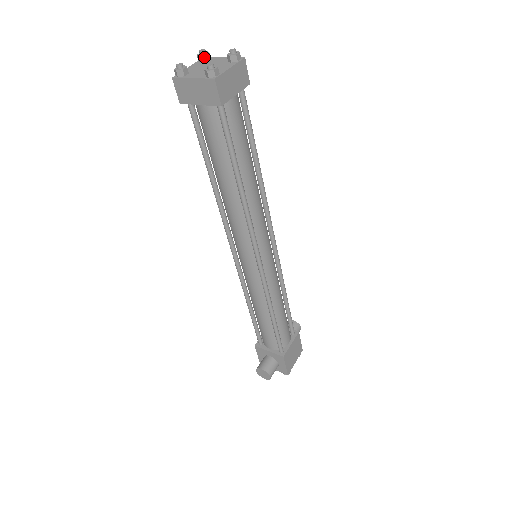
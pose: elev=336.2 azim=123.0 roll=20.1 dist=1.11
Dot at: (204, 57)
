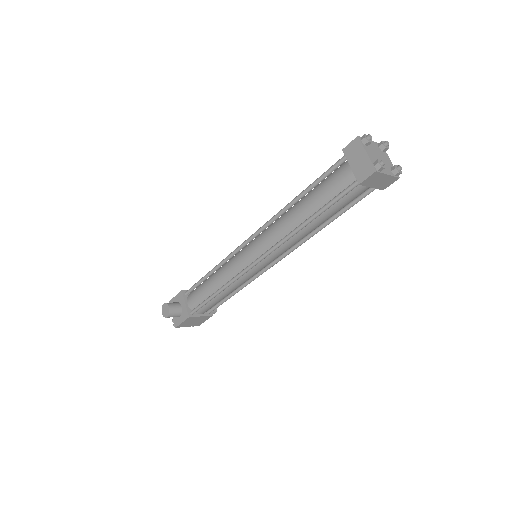
Dot at: (384, 147)
